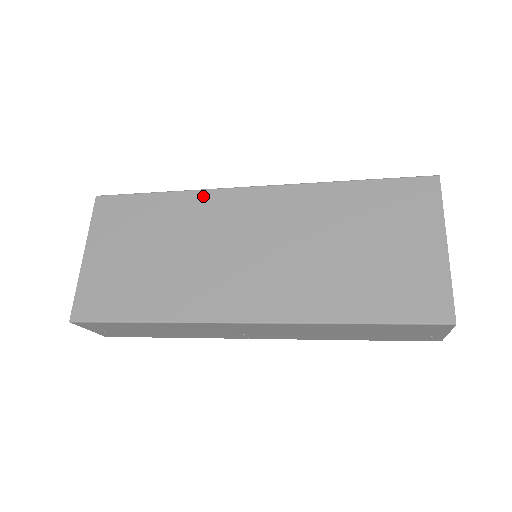
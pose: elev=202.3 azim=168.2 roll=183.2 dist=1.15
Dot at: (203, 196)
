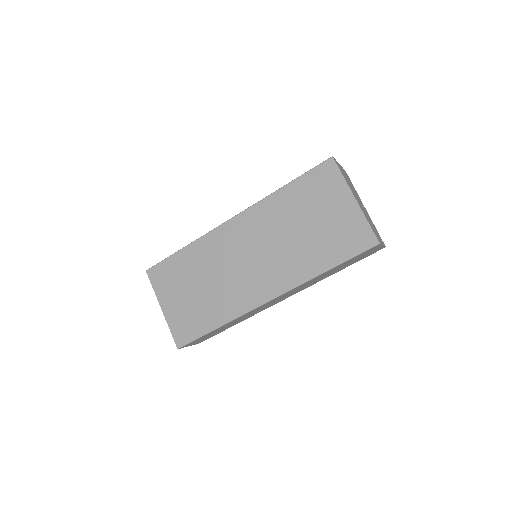
Dot at: (206, 239)
